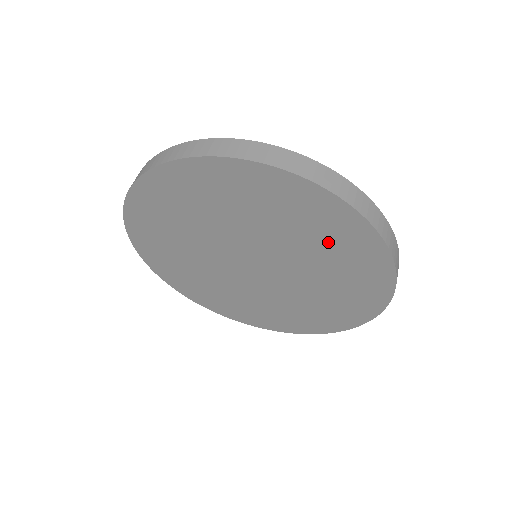
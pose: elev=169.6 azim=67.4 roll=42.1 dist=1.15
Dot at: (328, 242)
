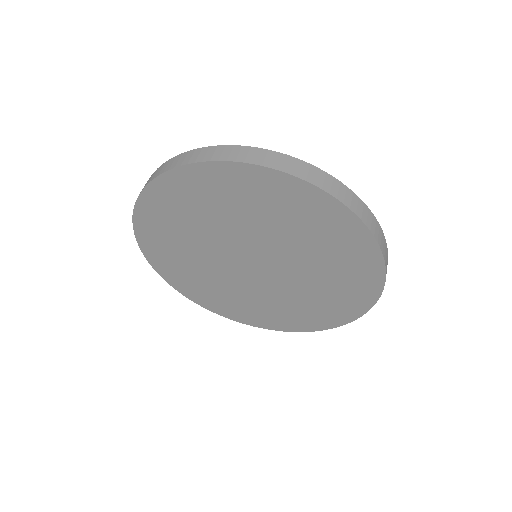
Dot at: (336, 259)
